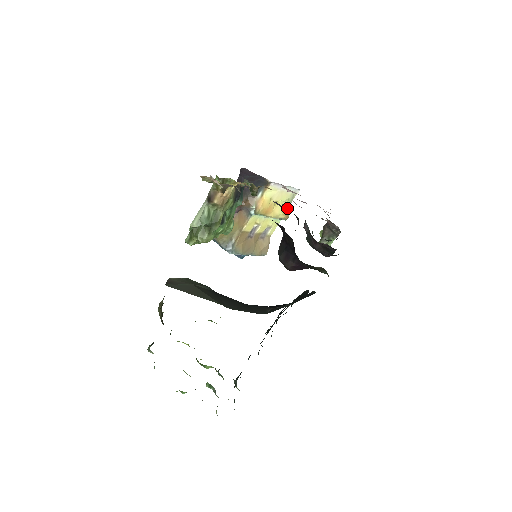
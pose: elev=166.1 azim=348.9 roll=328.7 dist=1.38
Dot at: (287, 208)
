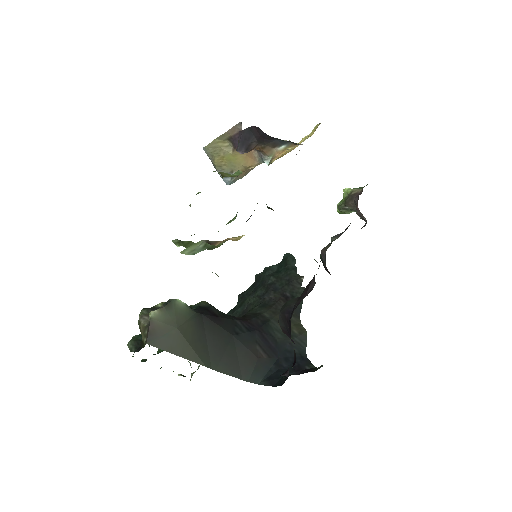
Dot at: occluded
